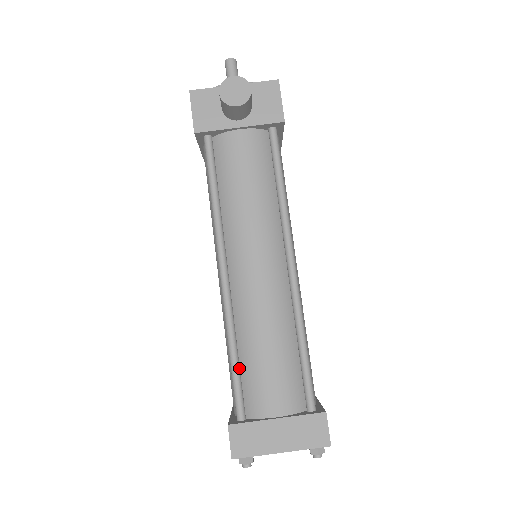
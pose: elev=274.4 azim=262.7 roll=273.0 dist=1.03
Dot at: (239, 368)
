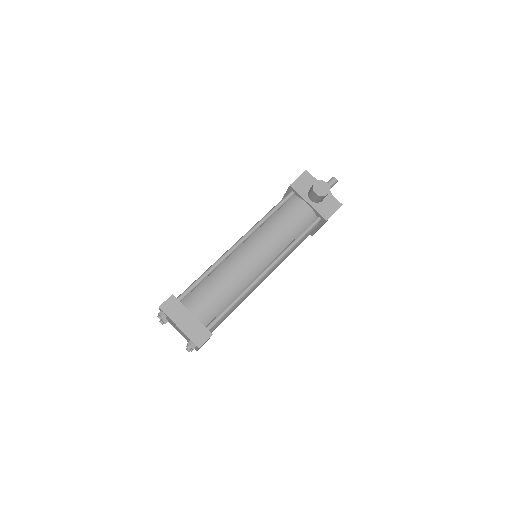
Dot at: (201, 282)
